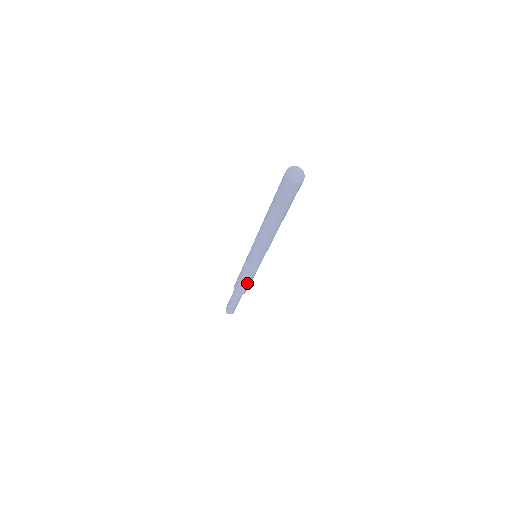
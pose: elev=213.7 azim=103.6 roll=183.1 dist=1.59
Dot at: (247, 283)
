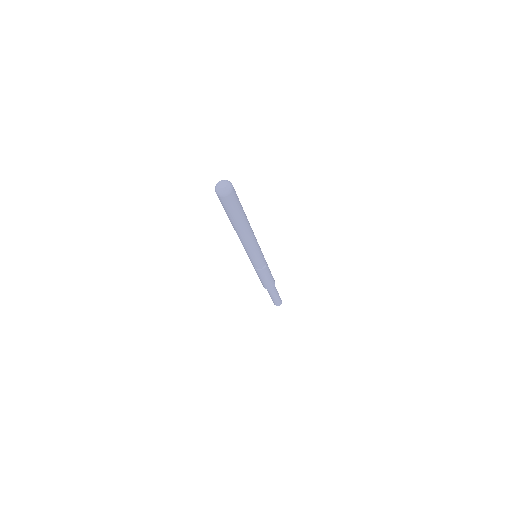
Dot at: (265, 279)
